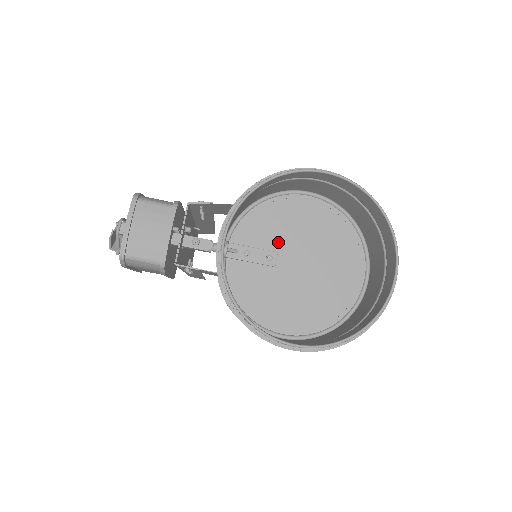
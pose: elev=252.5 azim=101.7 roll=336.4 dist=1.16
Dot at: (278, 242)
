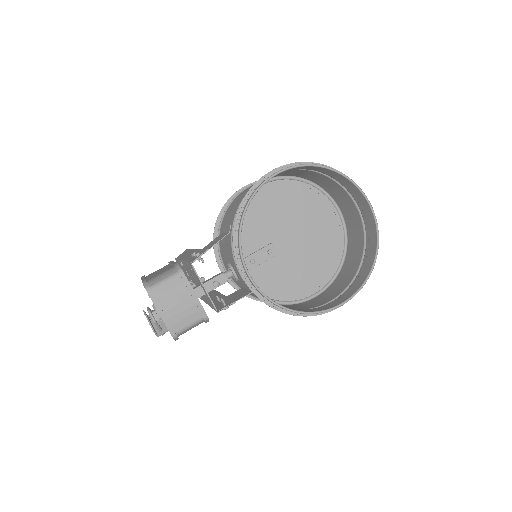
Dot at: (265, 236)
